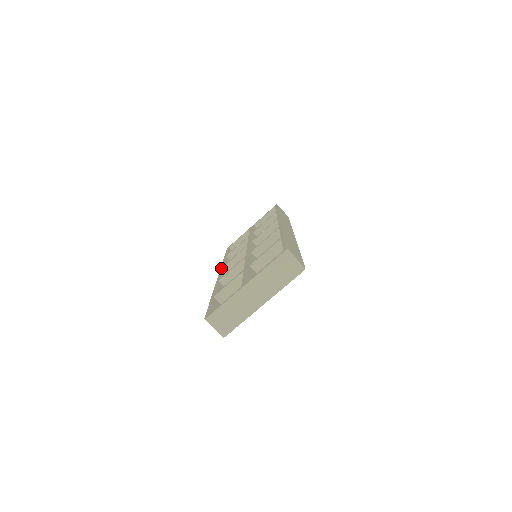
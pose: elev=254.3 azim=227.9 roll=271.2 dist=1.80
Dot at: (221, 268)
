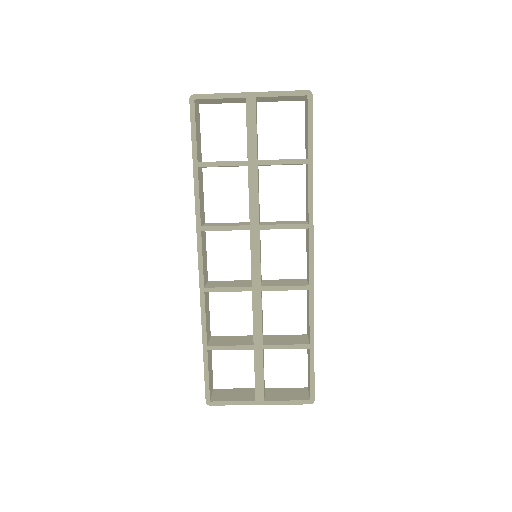
Dot at: (199, 233)
